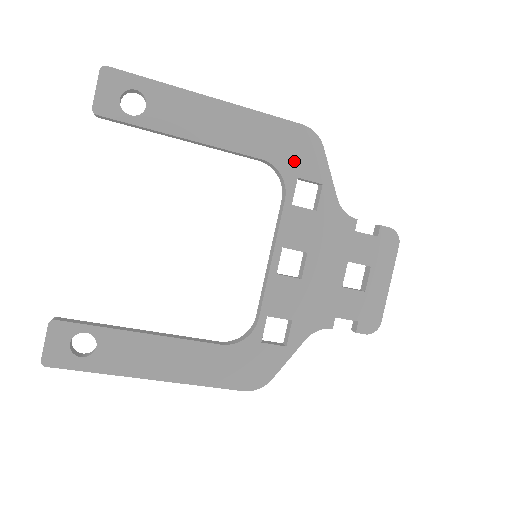
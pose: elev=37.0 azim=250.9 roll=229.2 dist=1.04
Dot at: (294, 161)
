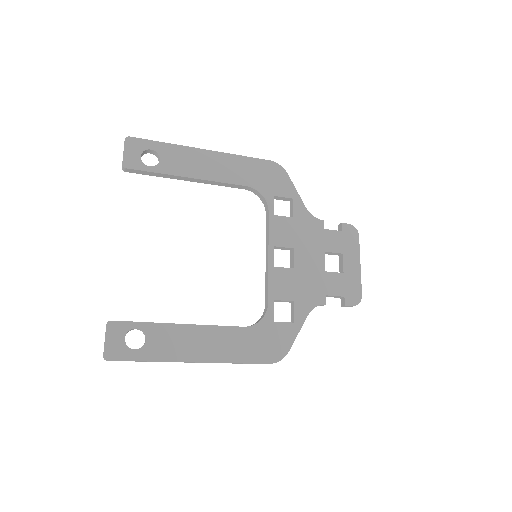
Dot at: (269, 185)
